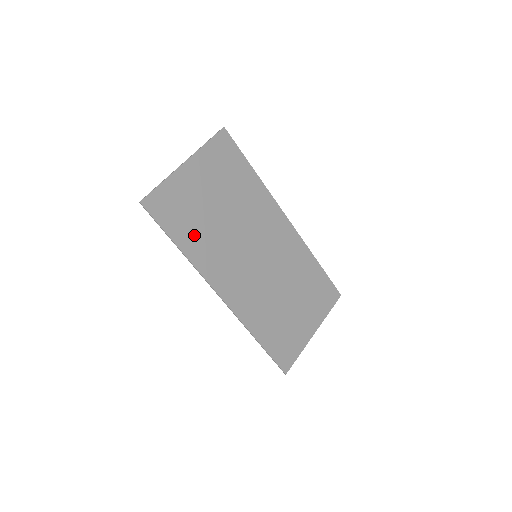
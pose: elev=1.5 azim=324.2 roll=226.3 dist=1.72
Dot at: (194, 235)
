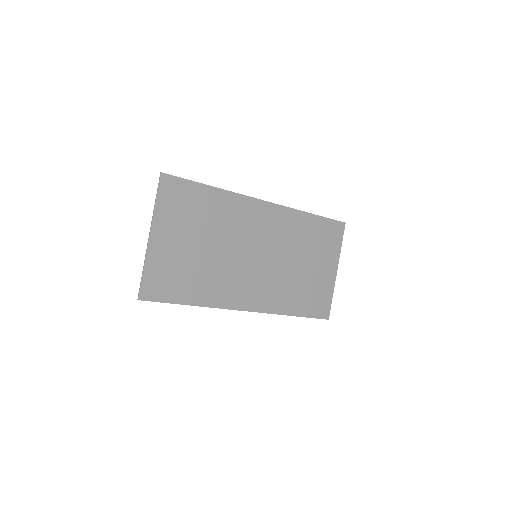
Dot at: (196, 285)
